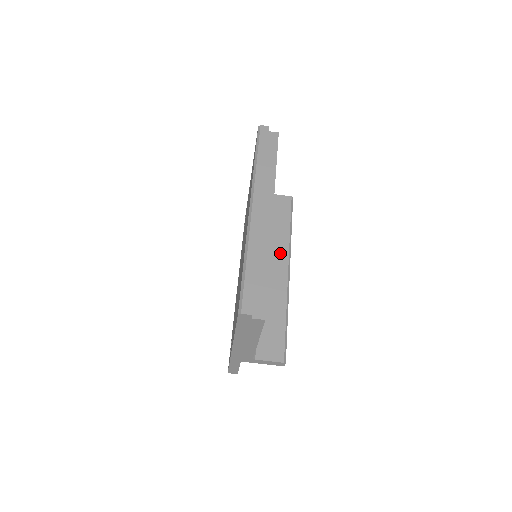
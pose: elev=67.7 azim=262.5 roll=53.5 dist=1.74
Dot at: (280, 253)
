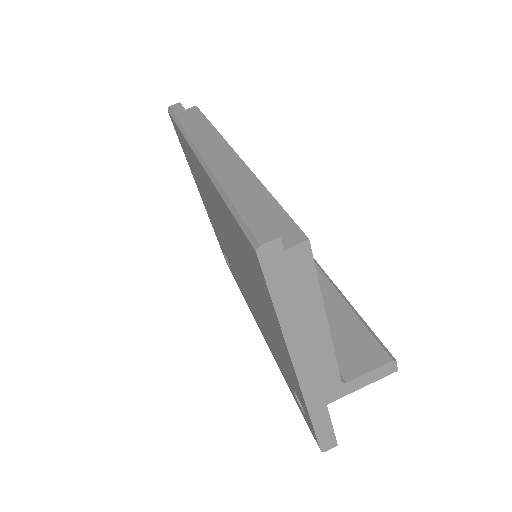
Dot at: occluded
